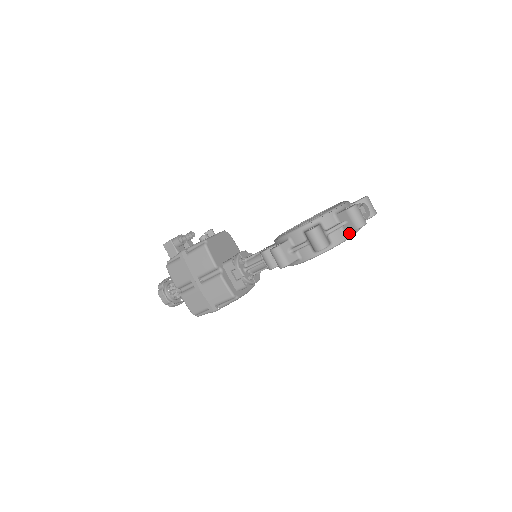
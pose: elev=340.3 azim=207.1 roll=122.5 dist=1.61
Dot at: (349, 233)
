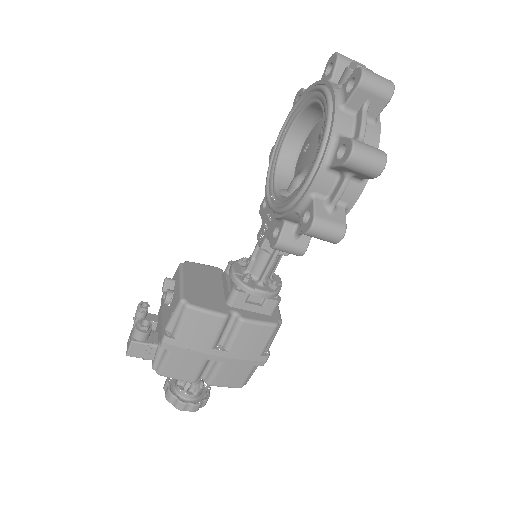
Dot at: (375, 116)
